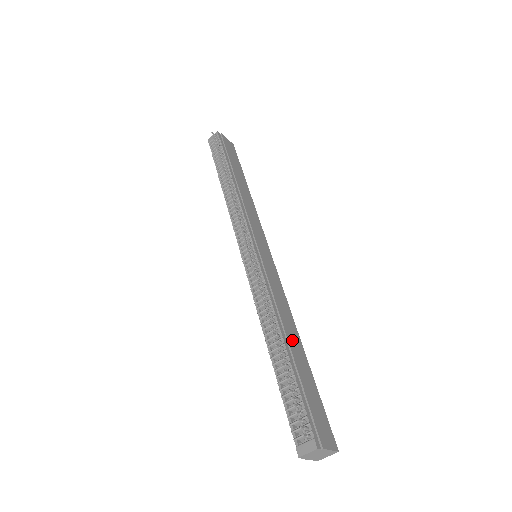
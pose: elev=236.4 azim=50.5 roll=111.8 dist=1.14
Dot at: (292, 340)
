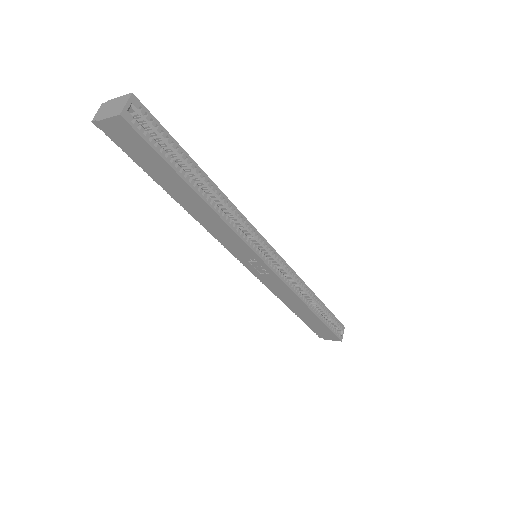
Dot at: occluded
